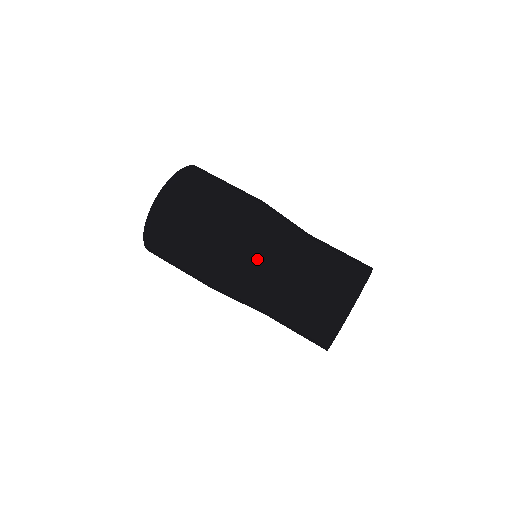
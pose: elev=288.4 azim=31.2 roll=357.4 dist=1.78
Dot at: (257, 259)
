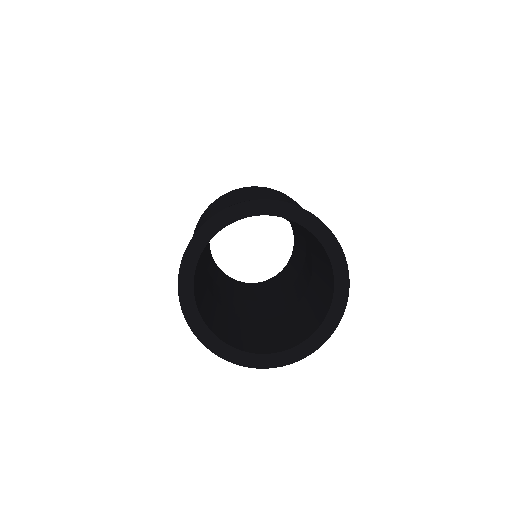
Dot at: (233, 198)
